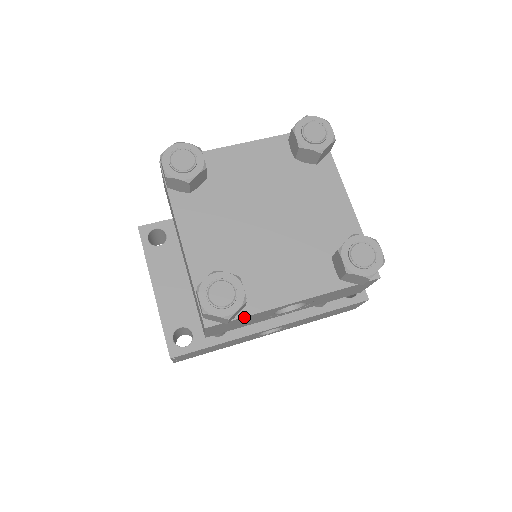
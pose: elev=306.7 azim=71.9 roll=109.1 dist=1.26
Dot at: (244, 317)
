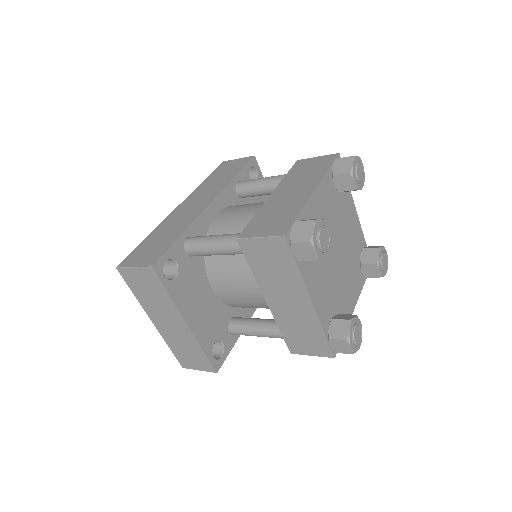
Dot at: occluded
